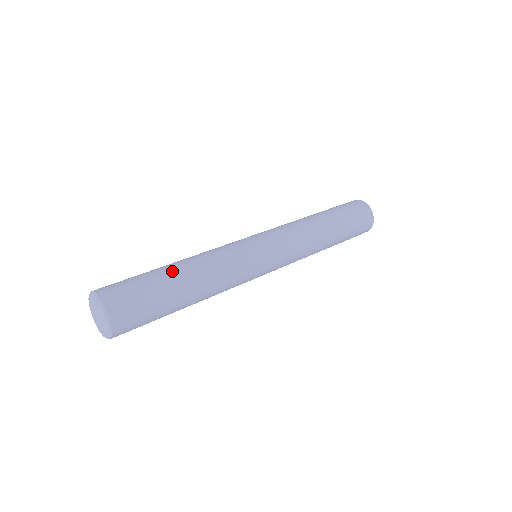
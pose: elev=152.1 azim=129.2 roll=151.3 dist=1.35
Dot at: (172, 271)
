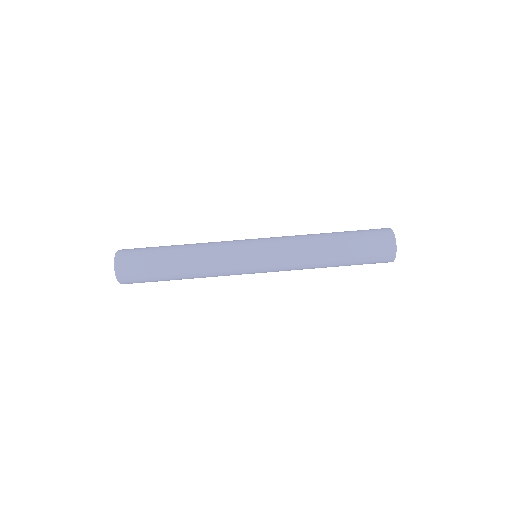
Dot at: (171, 259)
